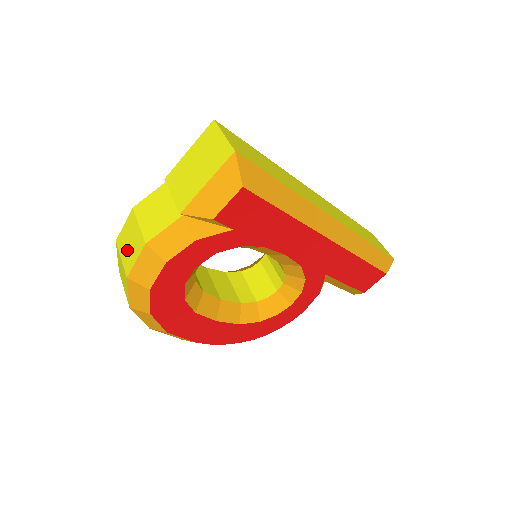
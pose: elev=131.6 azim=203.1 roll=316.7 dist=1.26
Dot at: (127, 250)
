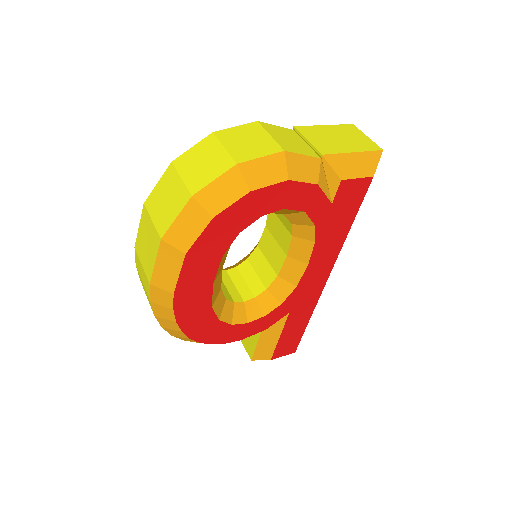
Dot at: (241, 145)
